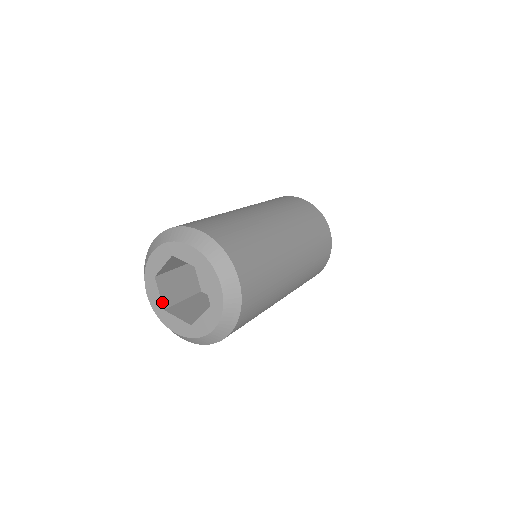
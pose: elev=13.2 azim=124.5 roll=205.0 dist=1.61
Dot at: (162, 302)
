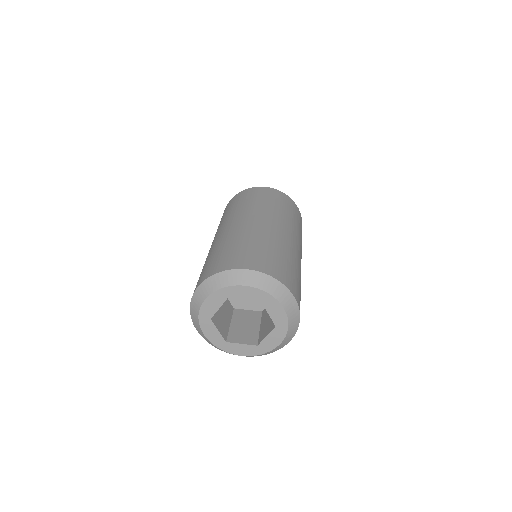
Dot at: (222, 336)
